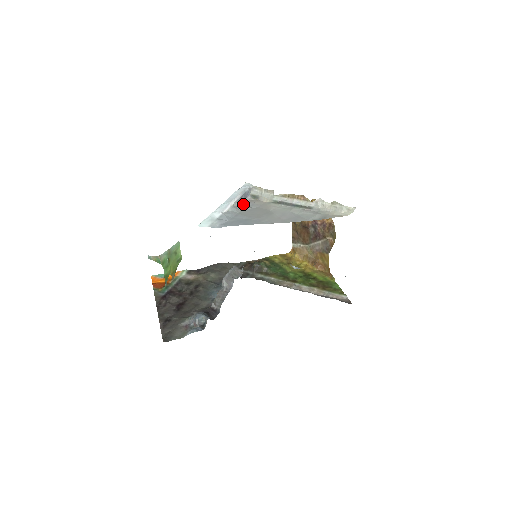
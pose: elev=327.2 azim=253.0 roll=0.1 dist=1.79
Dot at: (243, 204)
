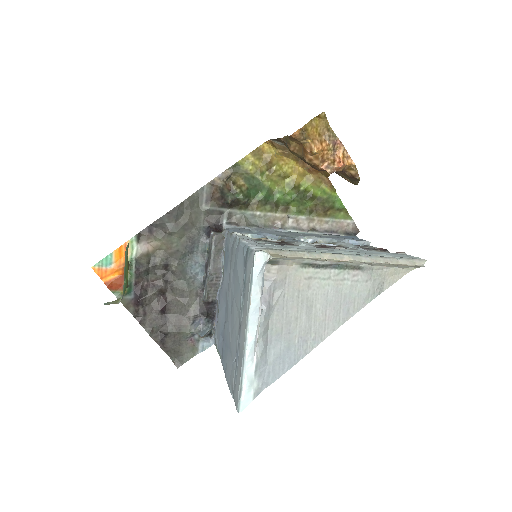
Dot at: (265, 298)
